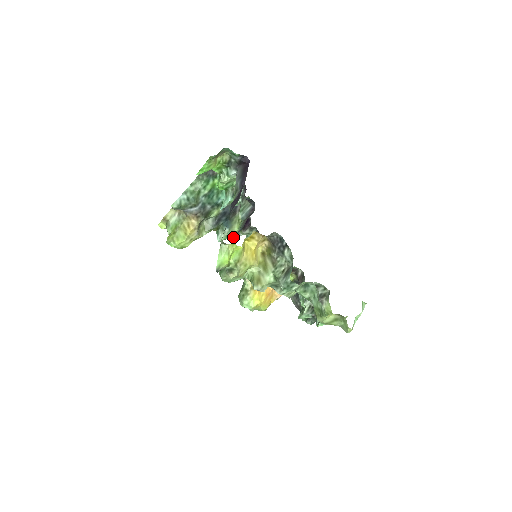
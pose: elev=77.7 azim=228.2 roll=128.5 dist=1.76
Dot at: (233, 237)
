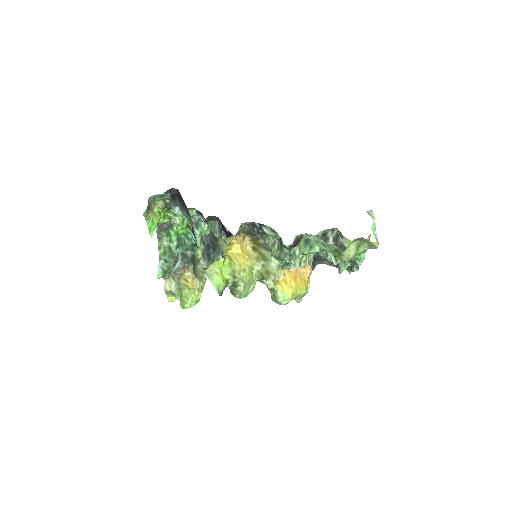
Dot at: occluded
